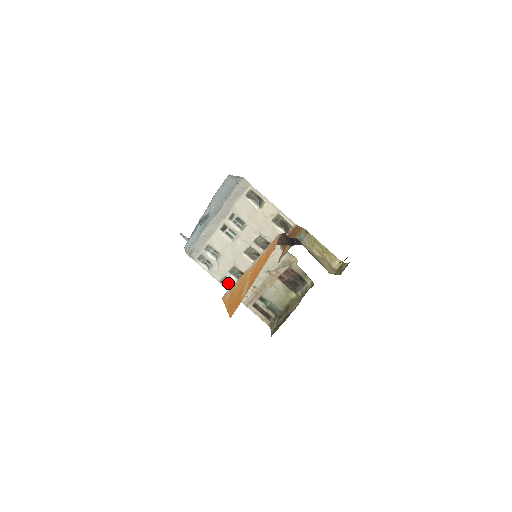
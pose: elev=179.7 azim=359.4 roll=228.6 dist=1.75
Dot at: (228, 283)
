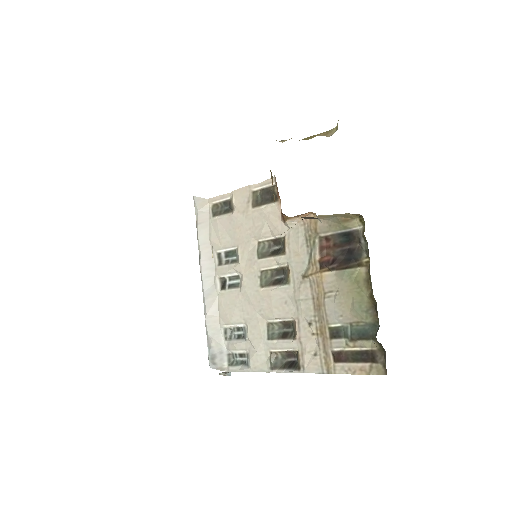
Dot at: (283, 362)
